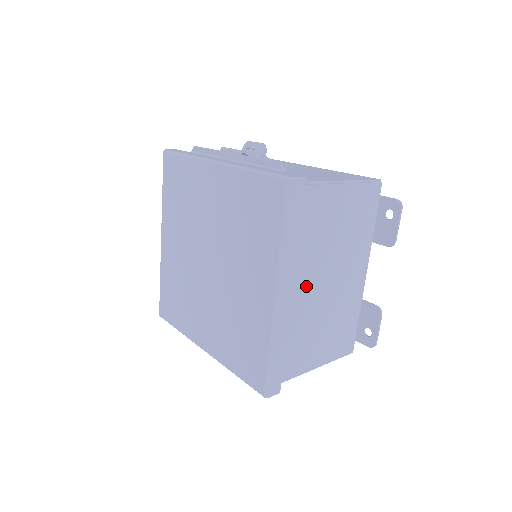
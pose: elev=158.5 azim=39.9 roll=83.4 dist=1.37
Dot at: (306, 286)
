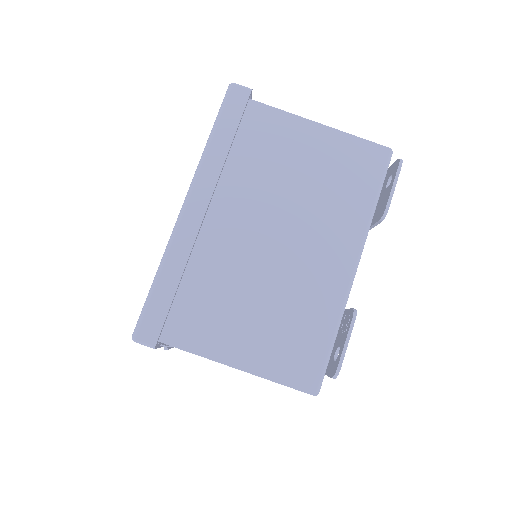
Dot at: (237, 222)
